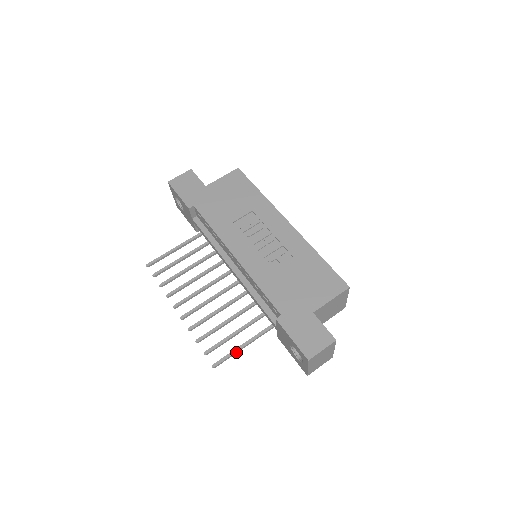
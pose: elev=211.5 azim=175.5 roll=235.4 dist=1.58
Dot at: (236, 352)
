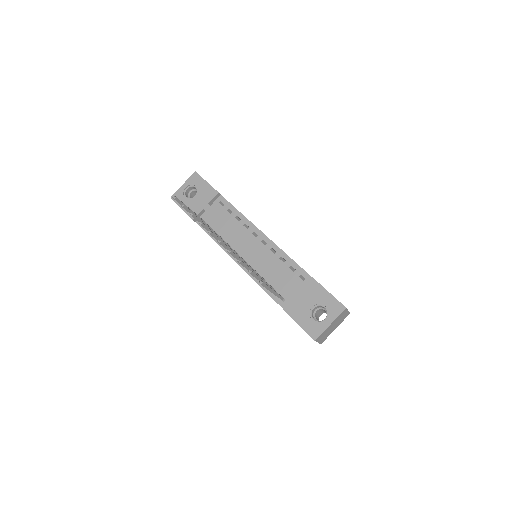
Dot at: (270, 289)
